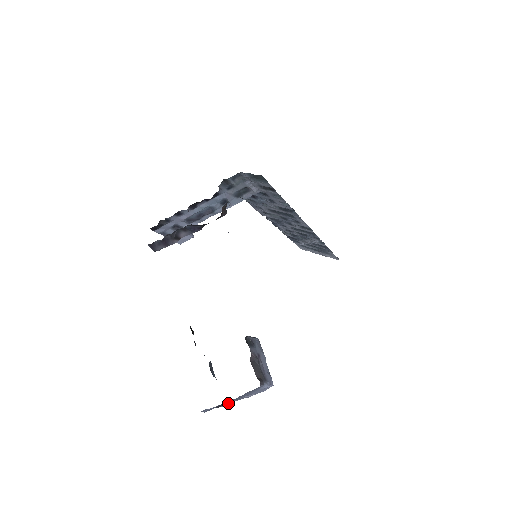
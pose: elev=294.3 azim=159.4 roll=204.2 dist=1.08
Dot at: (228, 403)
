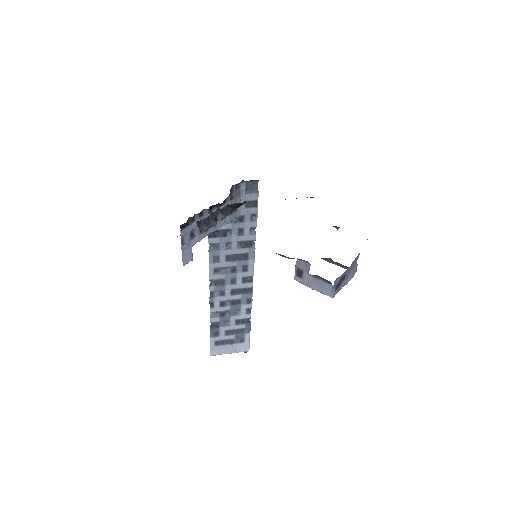
Dot at: (339, 288)
